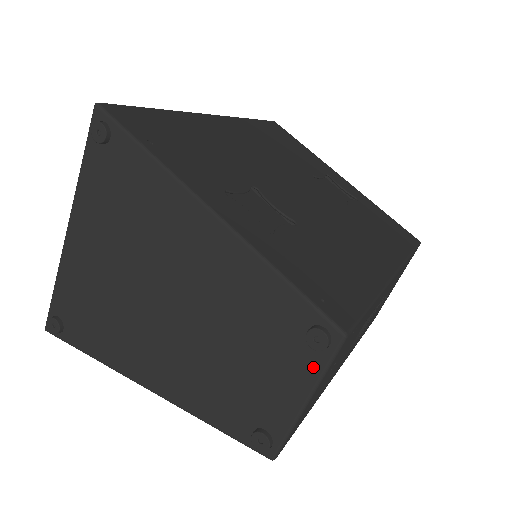
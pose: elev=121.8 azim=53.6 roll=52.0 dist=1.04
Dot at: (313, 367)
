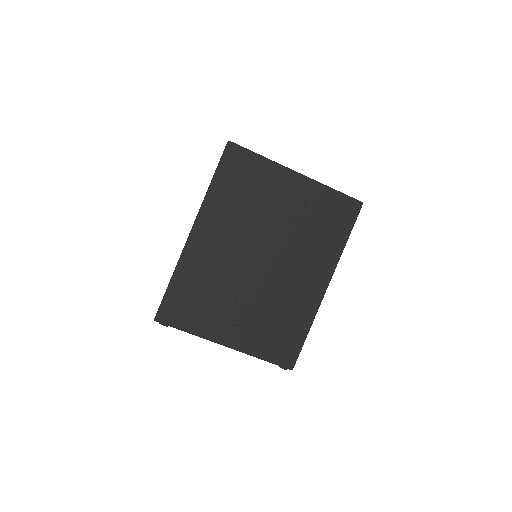
Dot at: occluded
